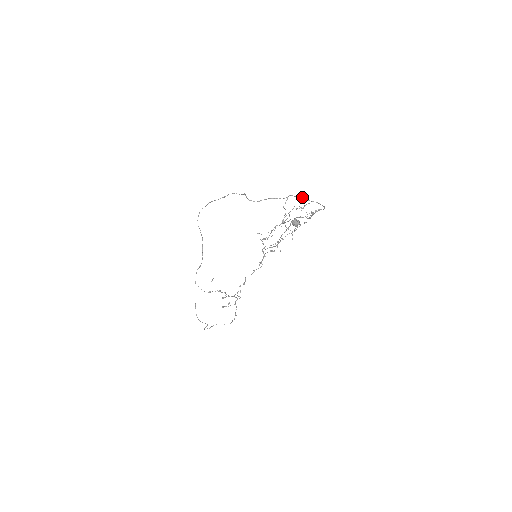
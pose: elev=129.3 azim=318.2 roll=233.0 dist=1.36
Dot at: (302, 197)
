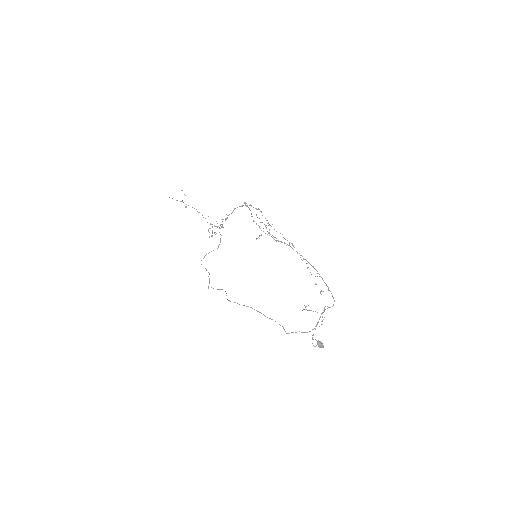
Dot at: occluded
